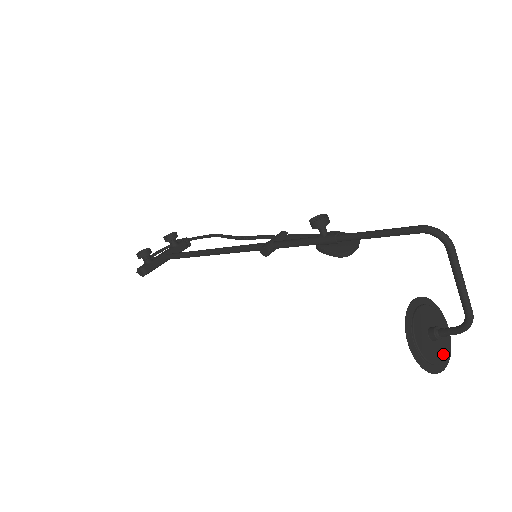
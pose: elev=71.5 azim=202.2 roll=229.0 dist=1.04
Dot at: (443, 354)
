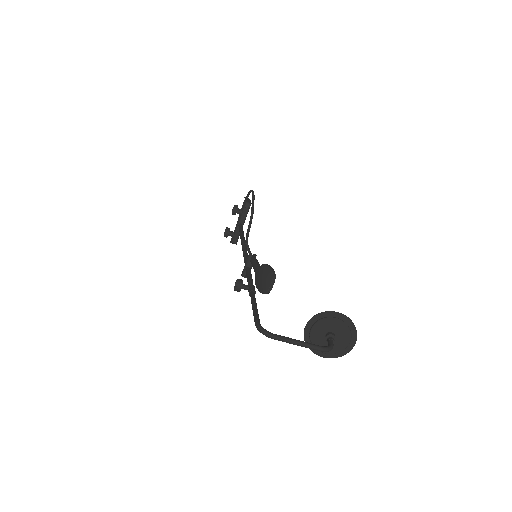
Dot at: (346, 342)
